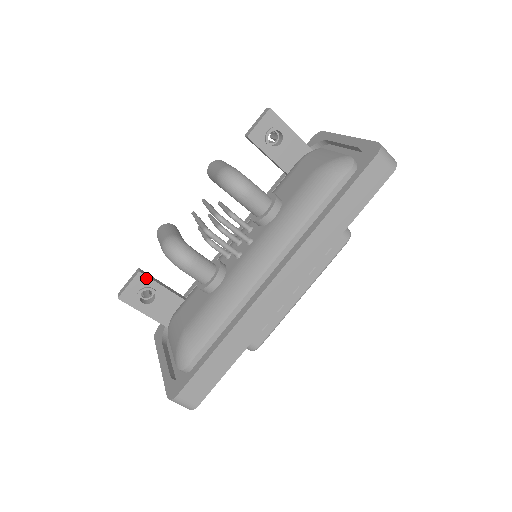
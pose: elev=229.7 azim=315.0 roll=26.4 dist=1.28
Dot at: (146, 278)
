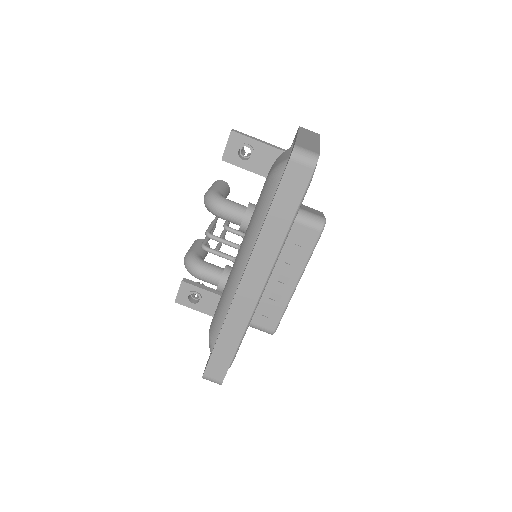
Dot at: (188, 285)
